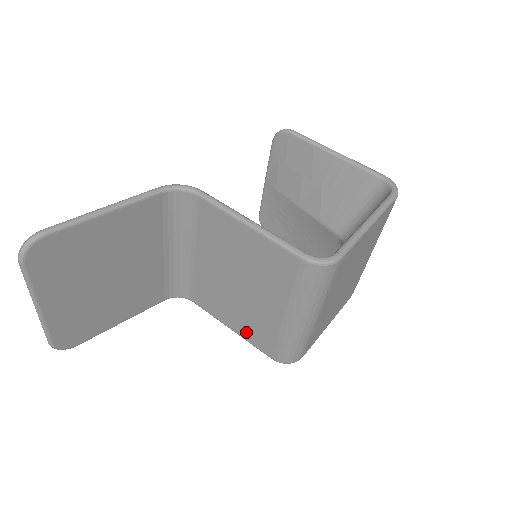
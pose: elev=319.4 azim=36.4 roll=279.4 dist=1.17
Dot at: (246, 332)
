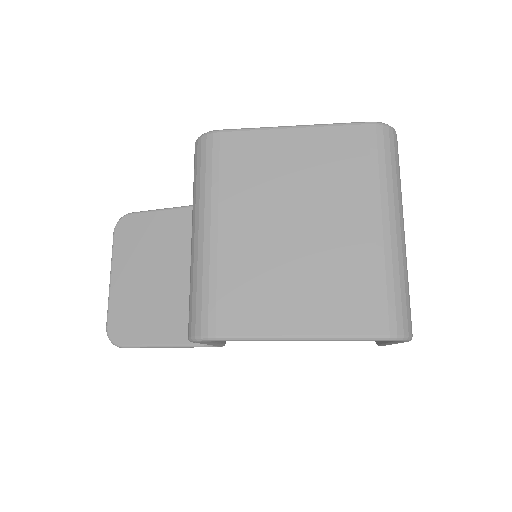
Dot at: occluded
